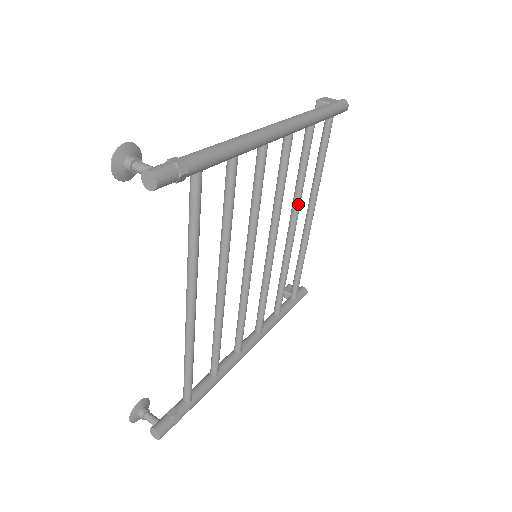
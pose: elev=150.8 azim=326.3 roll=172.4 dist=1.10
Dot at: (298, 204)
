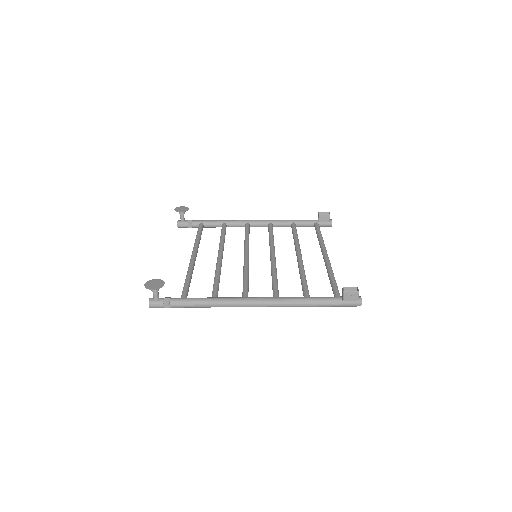
Dot at: occluded
